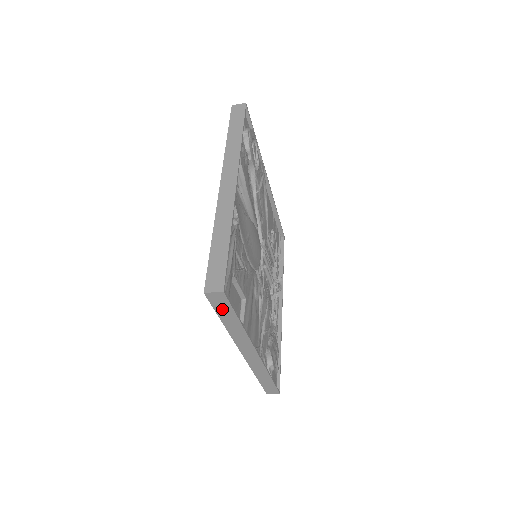
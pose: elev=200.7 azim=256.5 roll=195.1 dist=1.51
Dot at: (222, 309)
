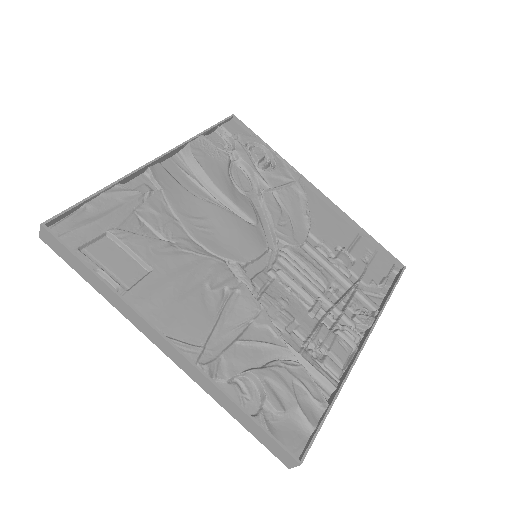
Dot at: (68, 258)
